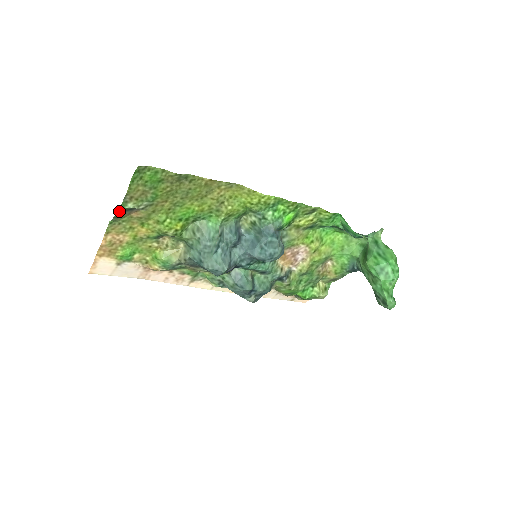
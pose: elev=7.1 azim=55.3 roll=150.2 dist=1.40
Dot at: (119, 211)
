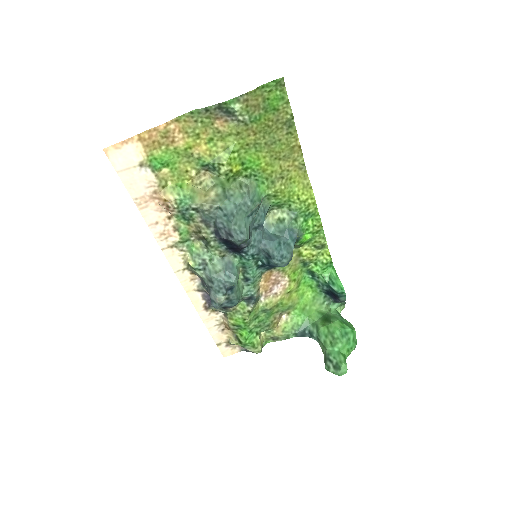
Dot at: (220, 104)
